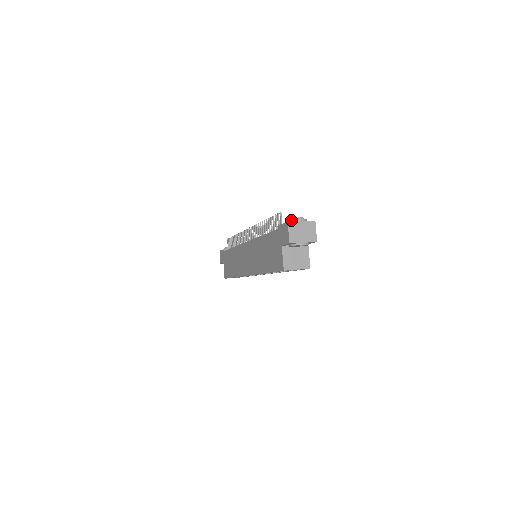
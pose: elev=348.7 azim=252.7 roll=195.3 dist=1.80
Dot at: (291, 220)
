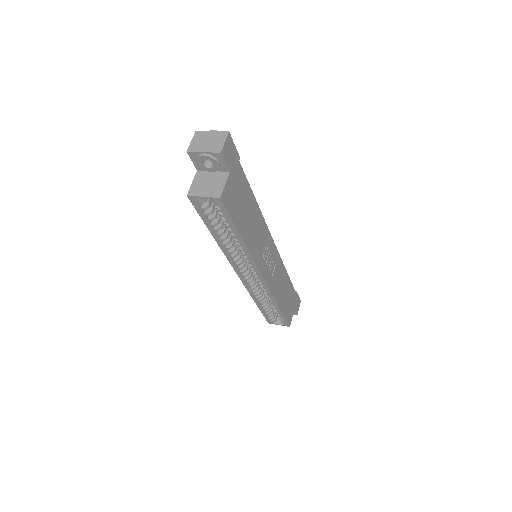
Dot at: occluded
